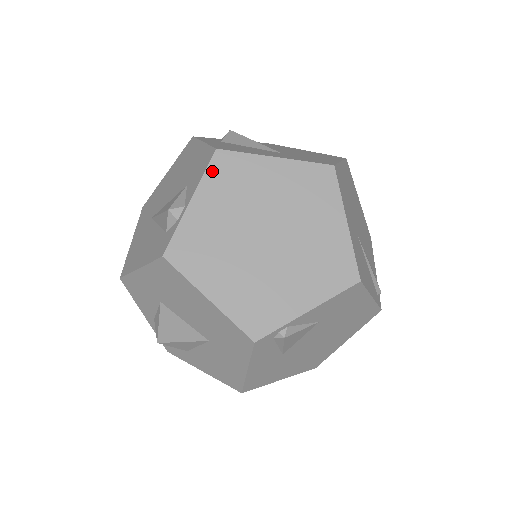
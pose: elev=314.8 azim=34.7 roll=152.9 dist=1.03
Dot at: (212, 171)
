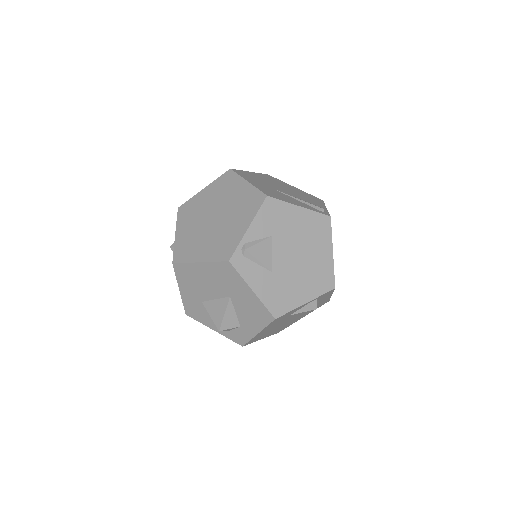
Dot at: (179, 217)
